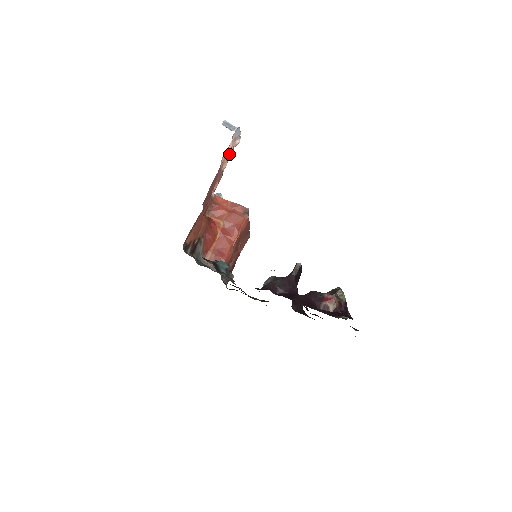
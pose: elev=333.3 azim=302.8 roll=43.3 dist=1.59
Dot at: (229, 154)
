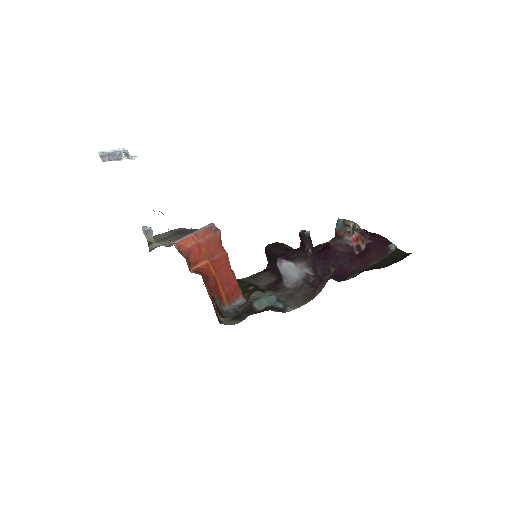
Dot at: occluded
